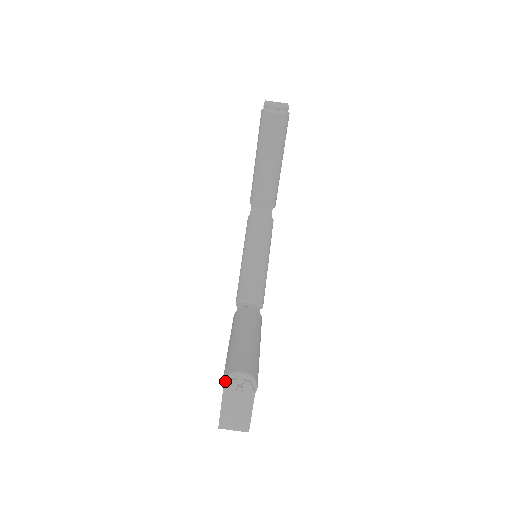
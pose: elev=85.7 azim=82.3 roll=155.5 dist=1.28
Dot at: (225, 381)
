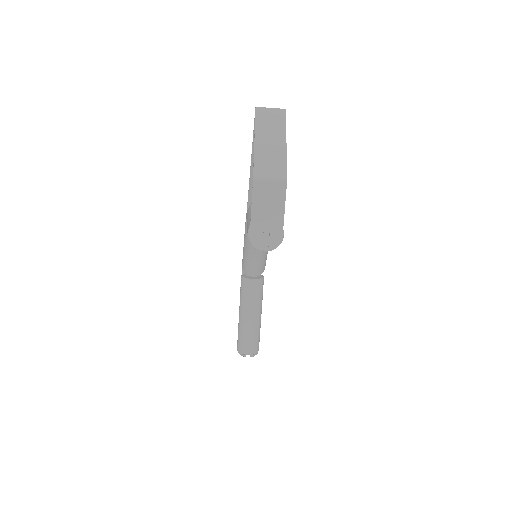
Dot at: (239, 351)
